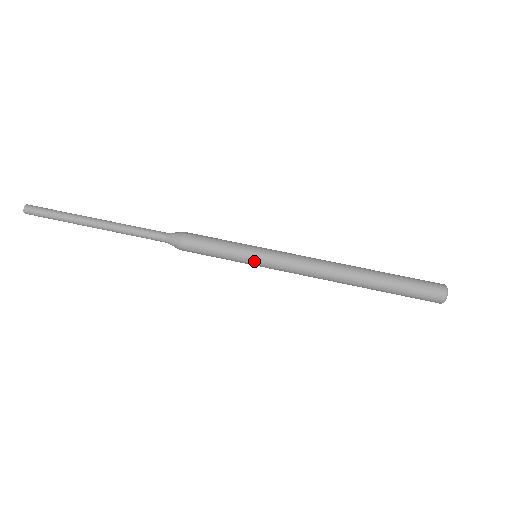
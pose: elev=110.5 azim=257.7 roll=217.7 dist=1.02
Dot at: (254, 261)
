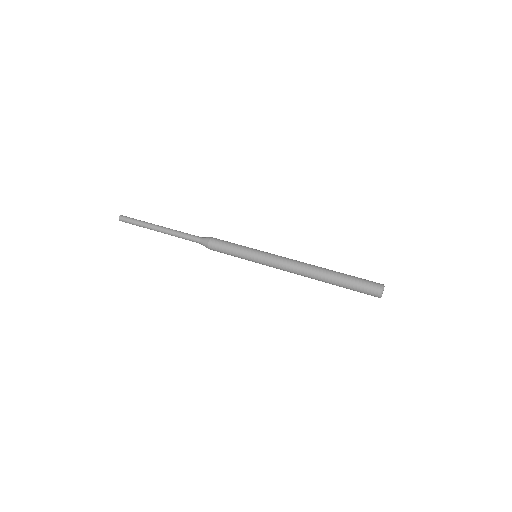
Dot at: (253, 260)
